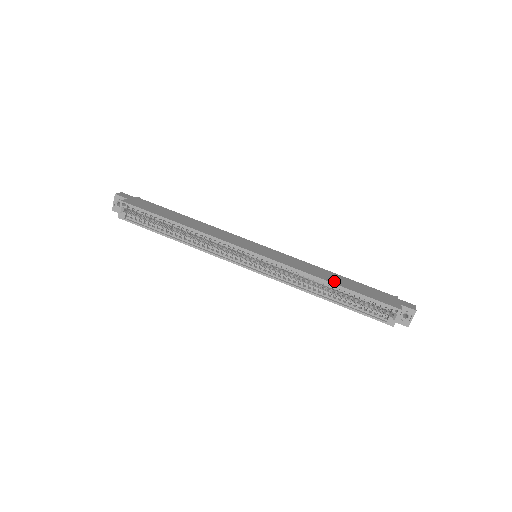
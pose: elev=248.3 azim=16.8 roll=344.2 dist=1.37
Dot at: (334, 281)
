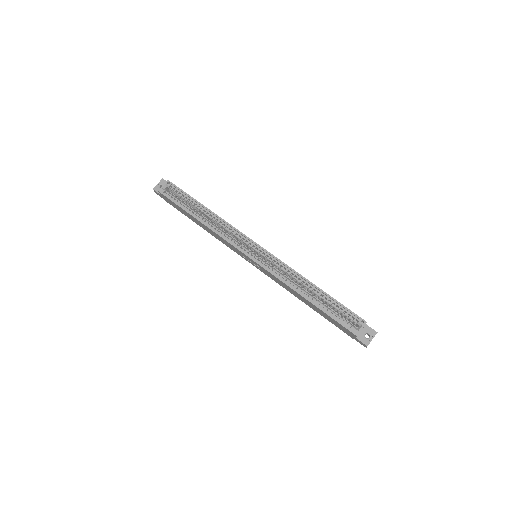
Dot at: (316, 287)
